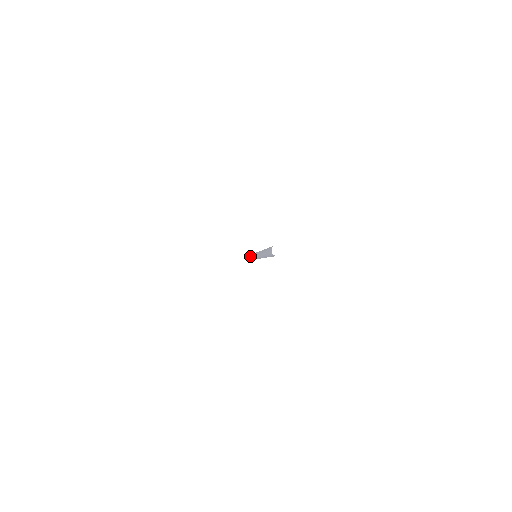
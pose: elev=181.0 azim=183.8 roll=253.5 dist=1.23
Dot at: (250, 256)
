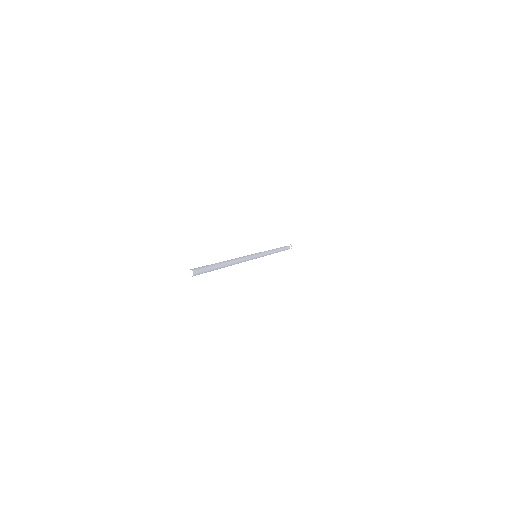
Dot at: occluded
